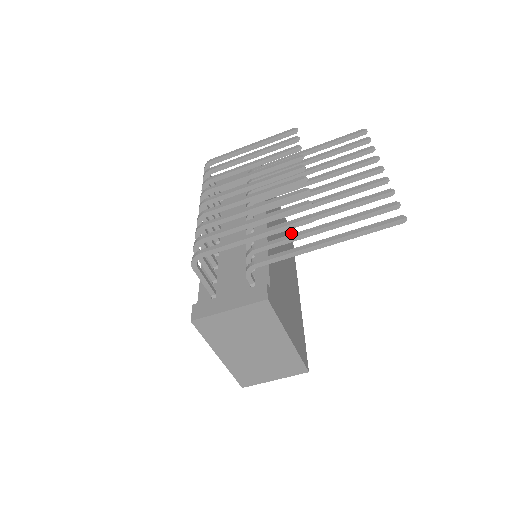
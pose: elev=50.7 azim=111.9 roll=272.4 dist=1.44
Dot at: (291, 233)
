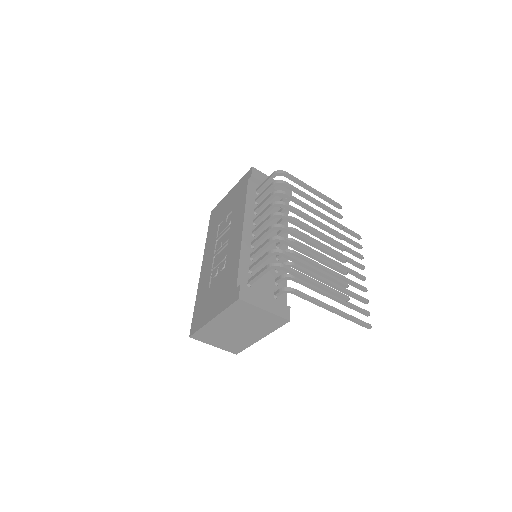
Dot at: occluded
